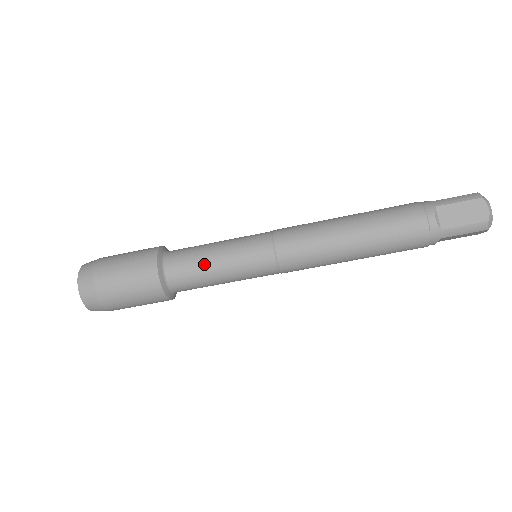
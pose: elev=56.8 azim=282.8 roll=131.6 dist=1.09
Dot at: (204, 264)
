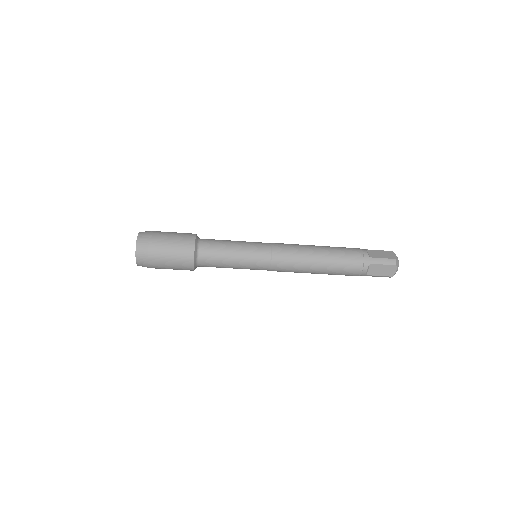
Dot at: (224, 263)
